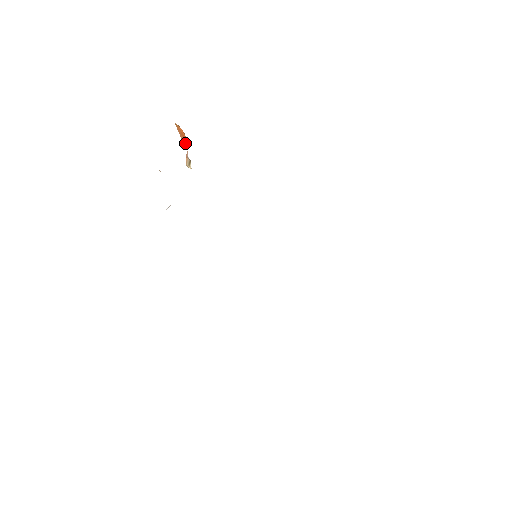
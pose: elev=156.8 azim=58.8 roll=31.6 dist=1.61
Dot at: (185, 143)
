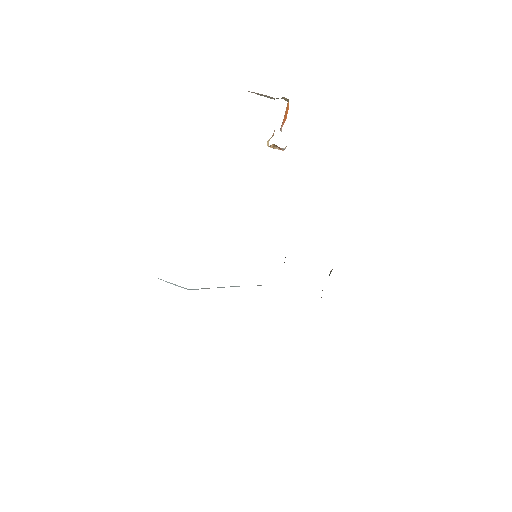
Dot at: (282, 126)
